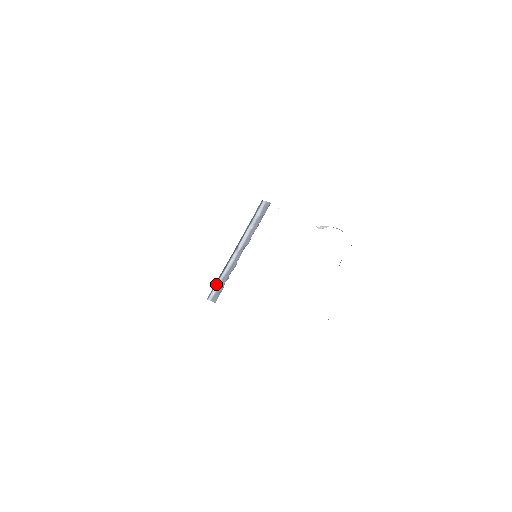
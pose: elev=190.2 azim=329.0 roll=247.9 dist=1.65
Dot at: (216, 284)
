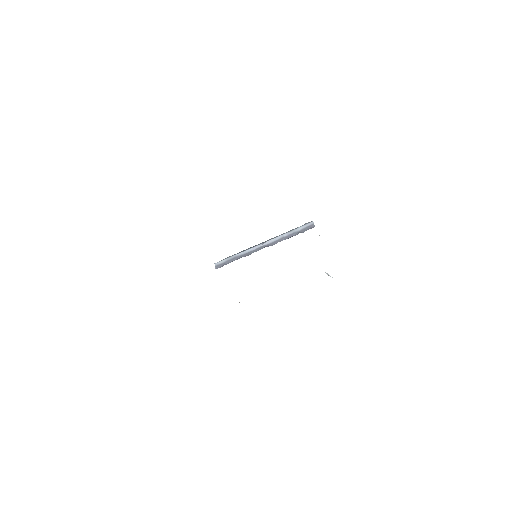
Dot at: (228, 257)
